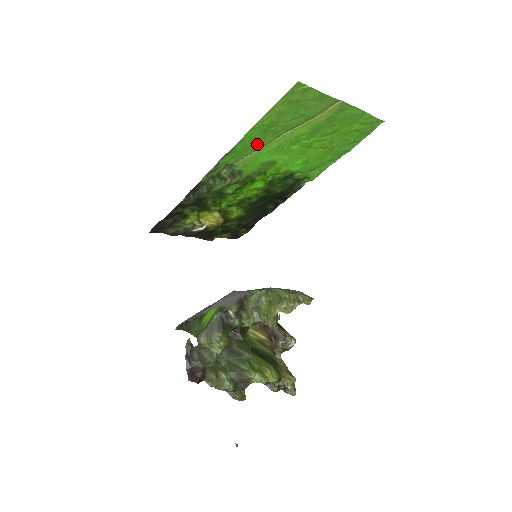
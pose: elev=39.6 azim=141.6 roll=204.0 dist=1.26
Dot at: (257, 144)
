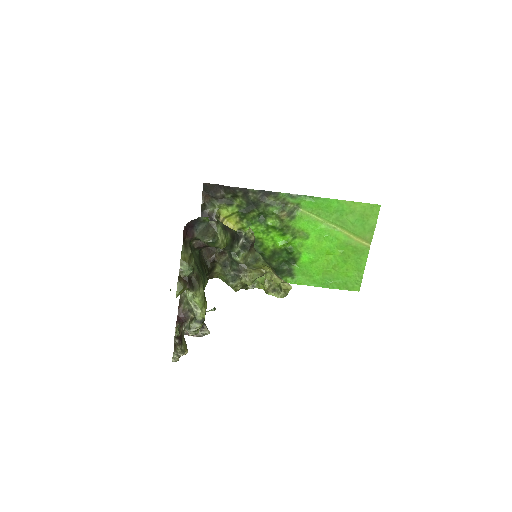
Dot at: (324, 213)
